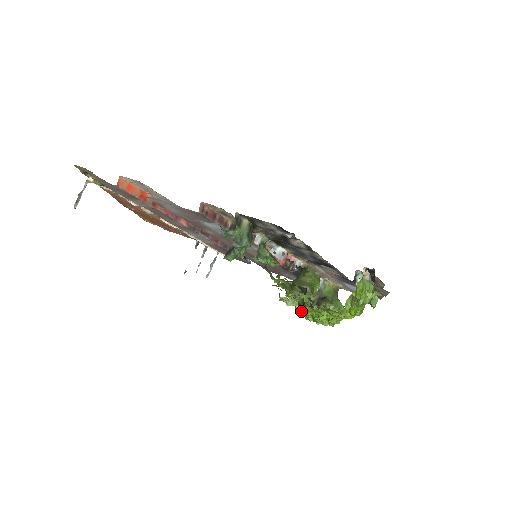
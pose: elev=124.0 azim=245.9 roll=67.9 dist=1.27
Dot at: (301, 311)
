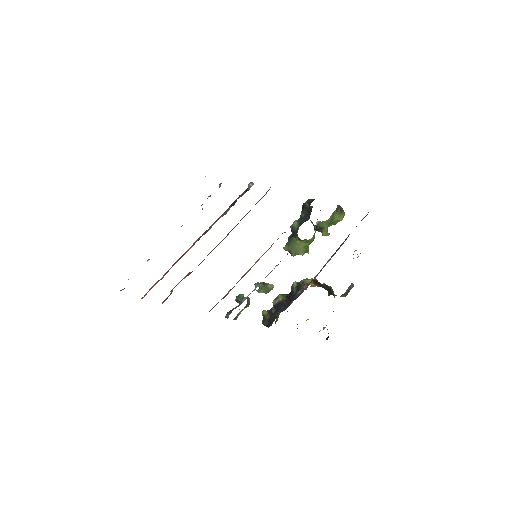
Dot at: occluded
